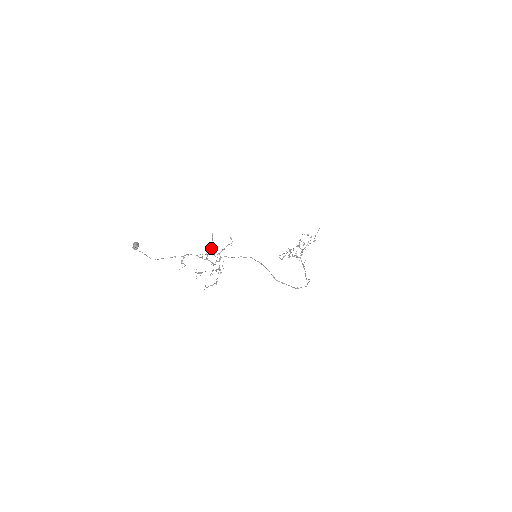
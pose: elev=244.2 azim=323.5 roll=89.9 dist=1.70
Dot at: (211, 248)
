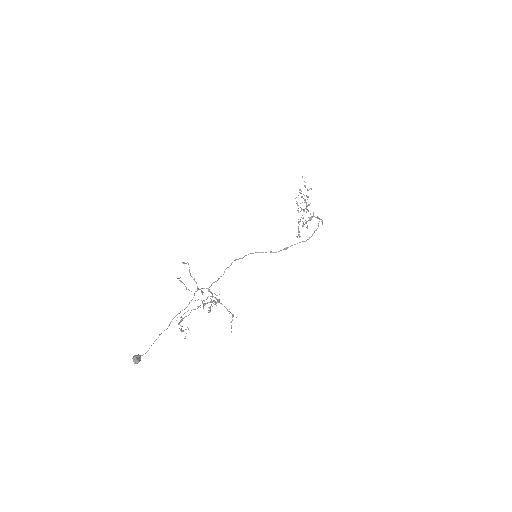
Dot at: occluded
